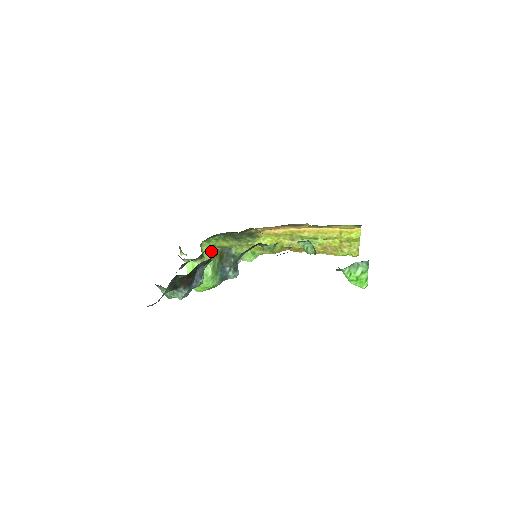
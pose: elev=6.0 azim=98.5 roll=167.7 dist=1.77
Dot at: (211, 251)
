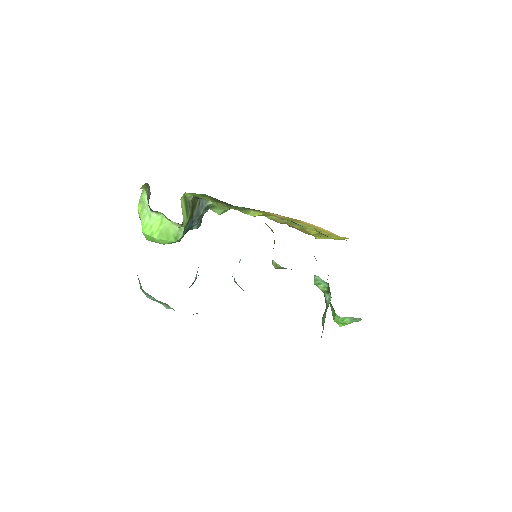
Dot at: (186, 200)
